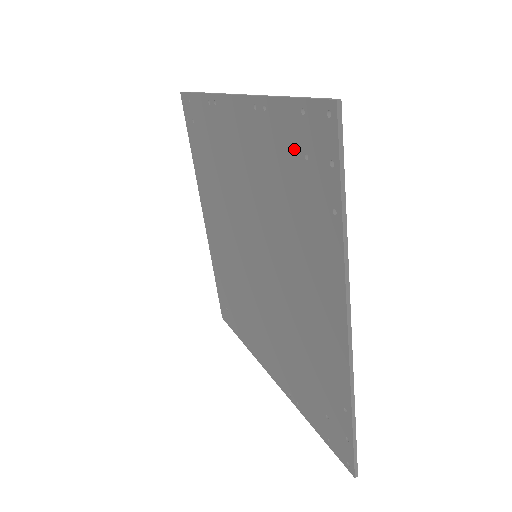
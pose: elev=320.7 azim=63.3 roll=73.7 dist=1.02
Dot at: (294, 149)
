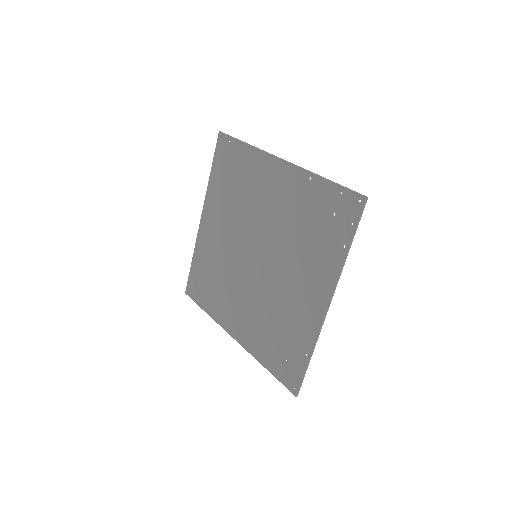
Dot at: (326, 208)
